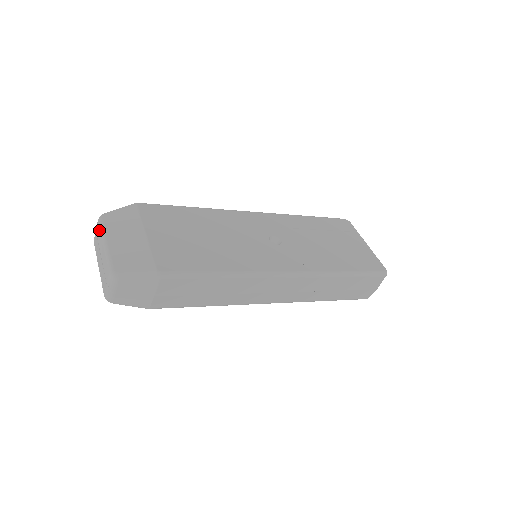
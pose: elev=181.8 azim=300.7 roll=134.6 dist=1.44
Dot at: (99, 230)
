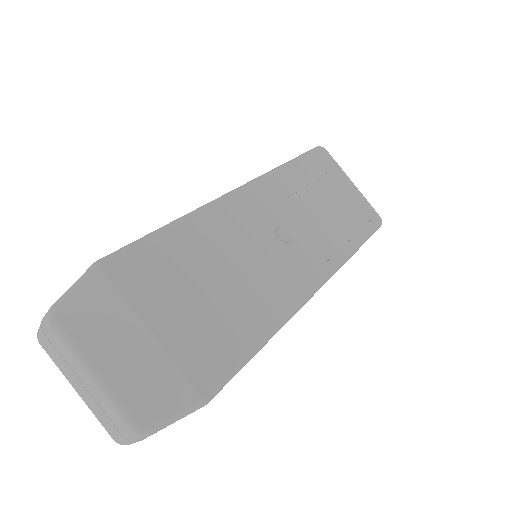
Dot at: (62, 345)
